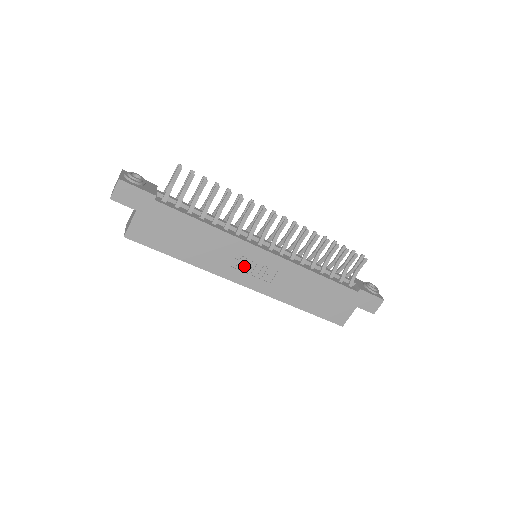
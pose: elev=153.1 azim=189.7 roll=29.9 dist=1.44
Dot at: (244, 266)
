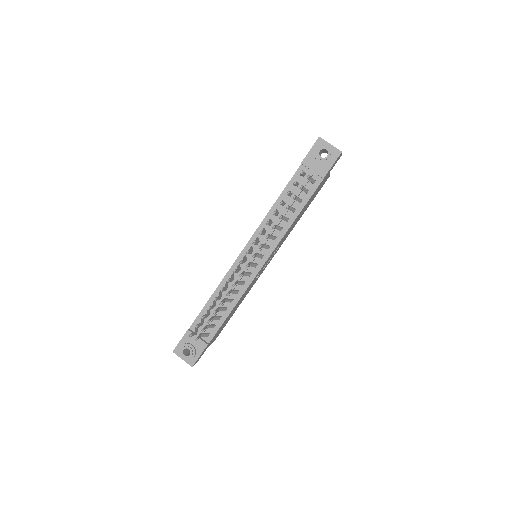
Dot at: (262, 270)
